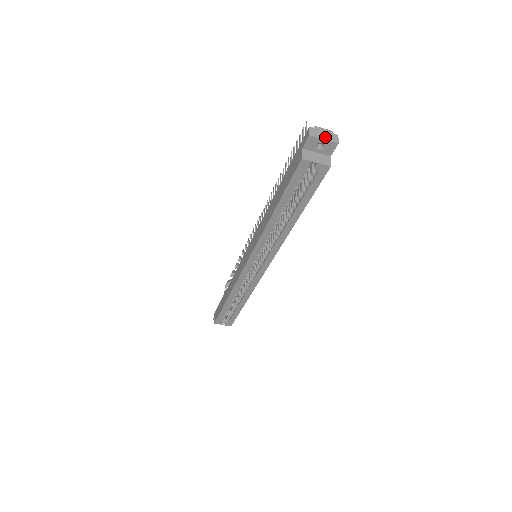
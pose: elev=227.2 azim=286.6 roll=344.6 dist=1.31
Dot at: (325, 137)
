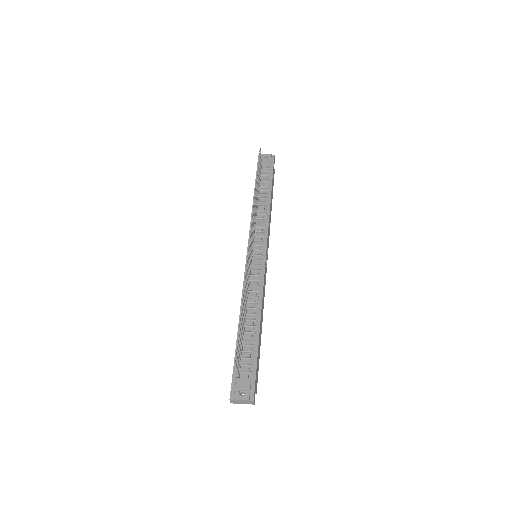
Dot at: (243, 403)
